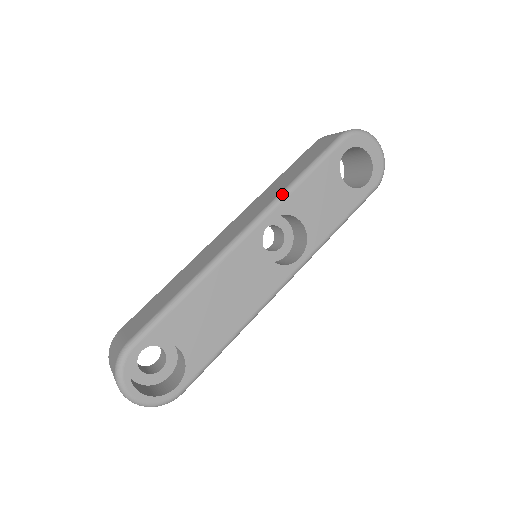
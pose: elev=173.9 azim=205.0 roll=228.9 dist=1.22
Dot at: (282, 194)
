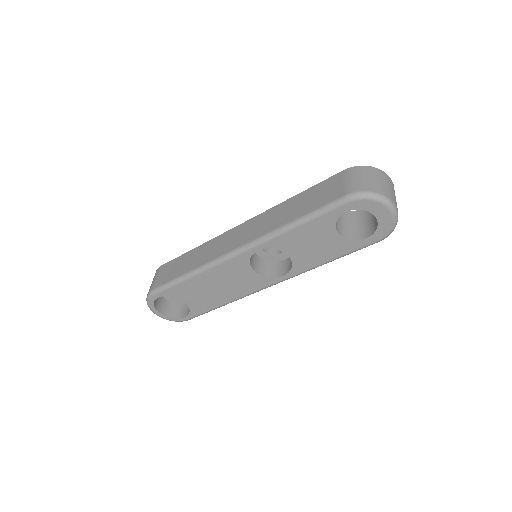
Dot at: (272, 234)
